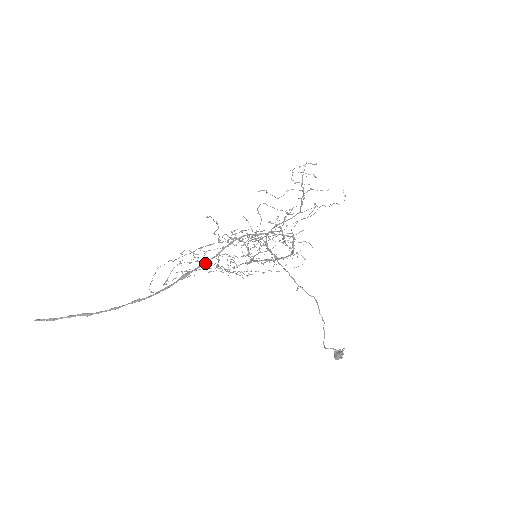
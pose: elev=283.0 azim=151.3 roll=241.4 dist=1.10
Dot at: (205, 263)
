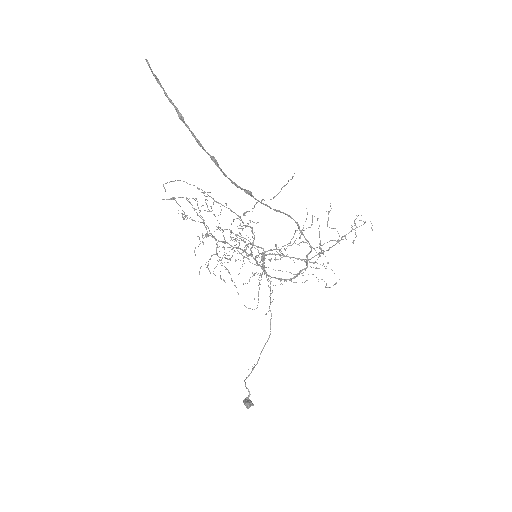
Dot at: (263, 204)
